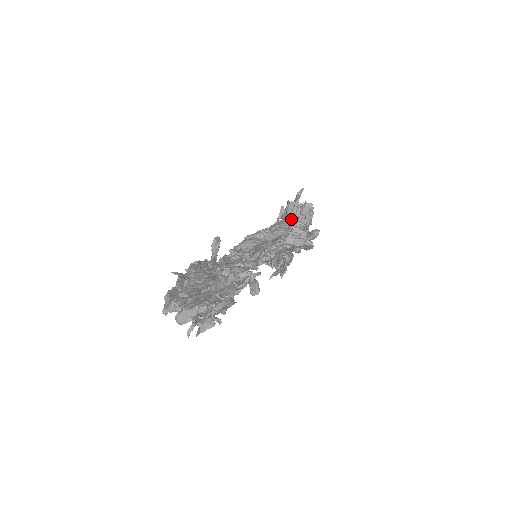
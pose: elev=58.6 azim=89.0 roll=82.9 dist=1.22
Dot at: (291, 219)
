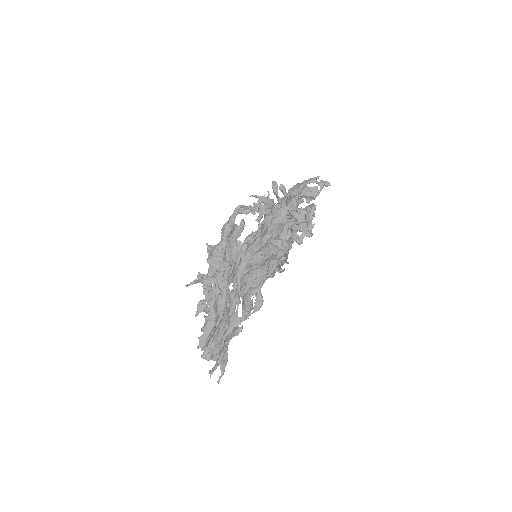
Dot at: (296, 224)
